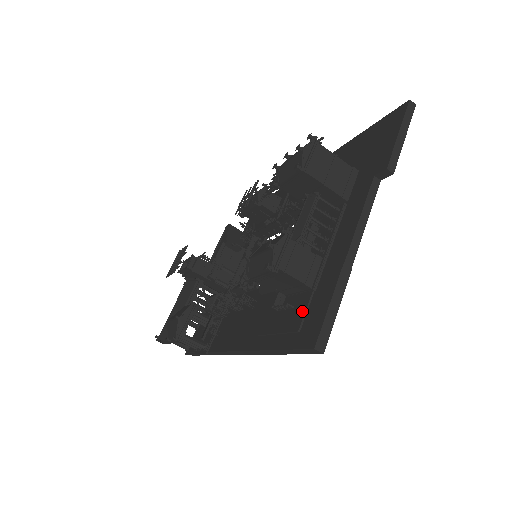
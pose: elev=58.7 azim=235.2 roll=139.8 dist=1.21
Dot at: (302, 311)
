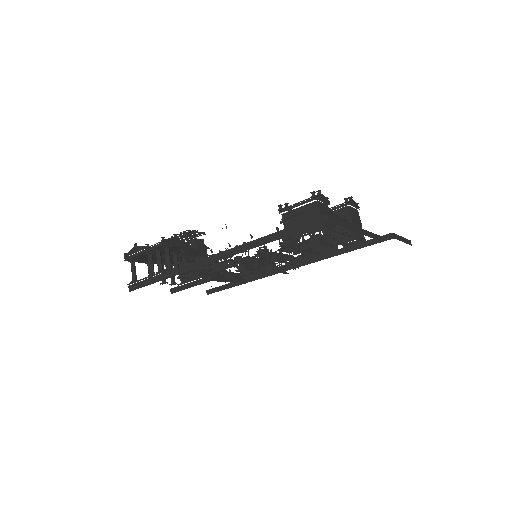
Dot at: occluded
